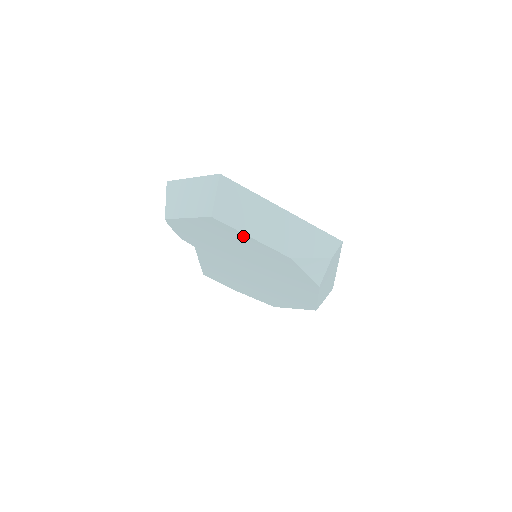
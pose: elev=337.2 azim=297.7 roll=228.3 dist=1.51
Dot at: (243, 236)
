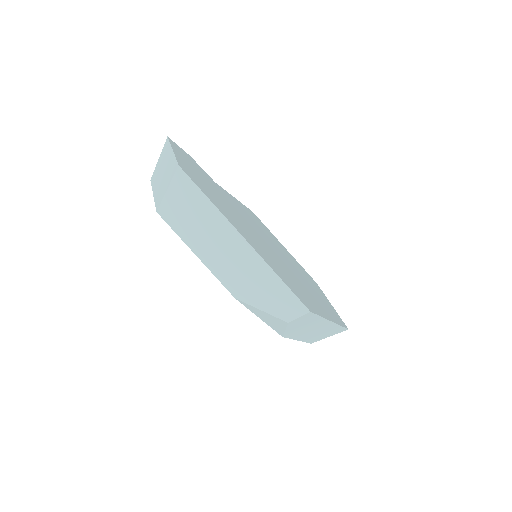
Dot at: (191, 247)
